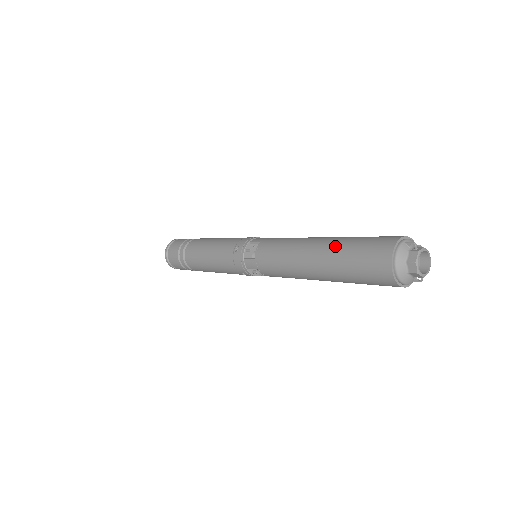
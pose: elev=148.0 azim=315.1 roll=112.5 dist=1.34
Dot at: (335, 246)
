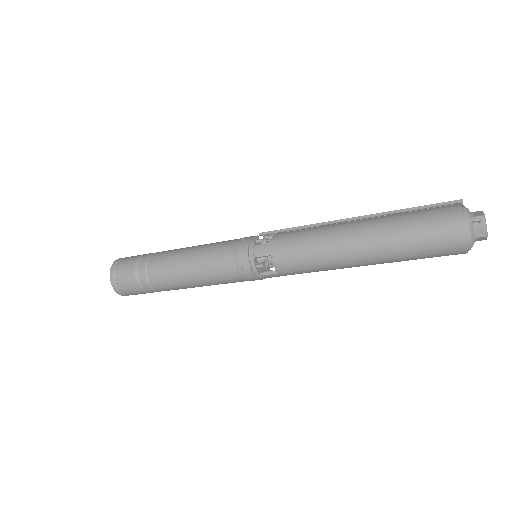
Dot at: (389, 245)
